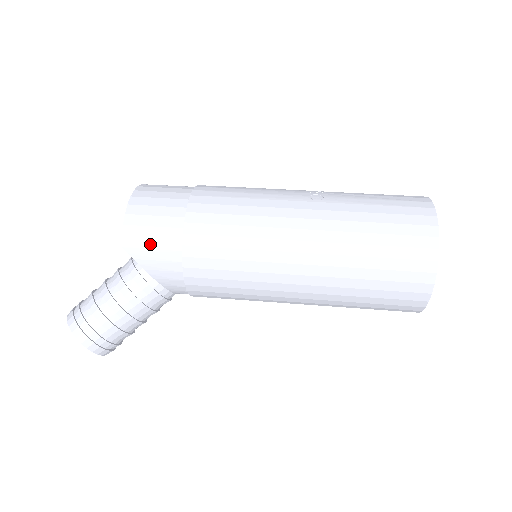
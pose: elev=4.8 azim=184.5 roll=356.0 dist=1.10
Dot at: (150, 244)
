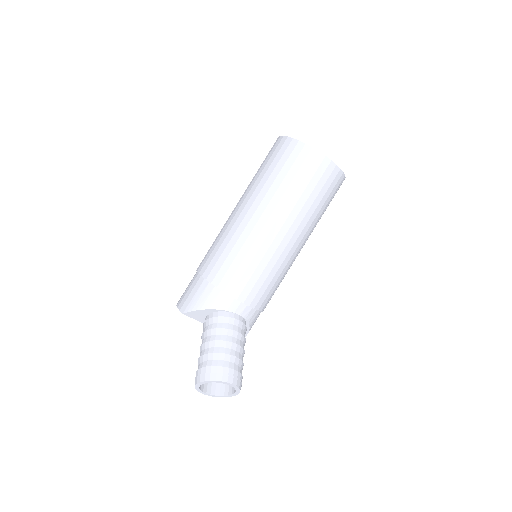
Dot at: (191, 296)
